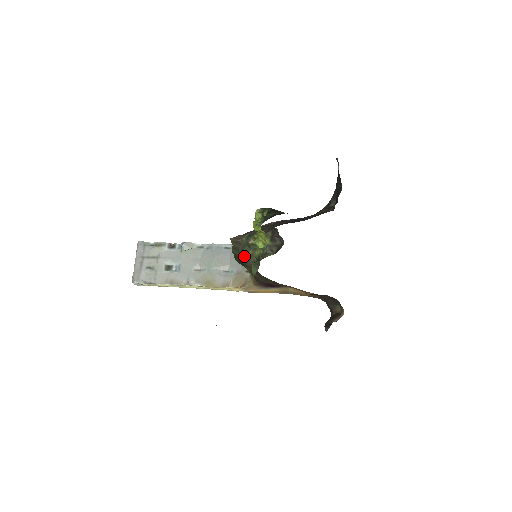
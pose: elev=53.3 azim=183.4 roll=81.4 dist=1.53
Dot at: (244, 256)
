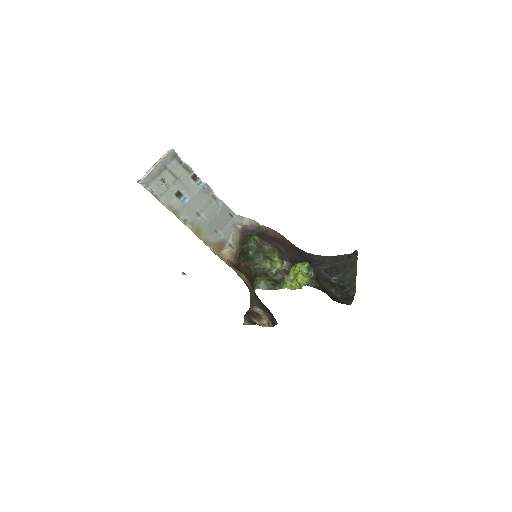
Dot at: (254, 257)
